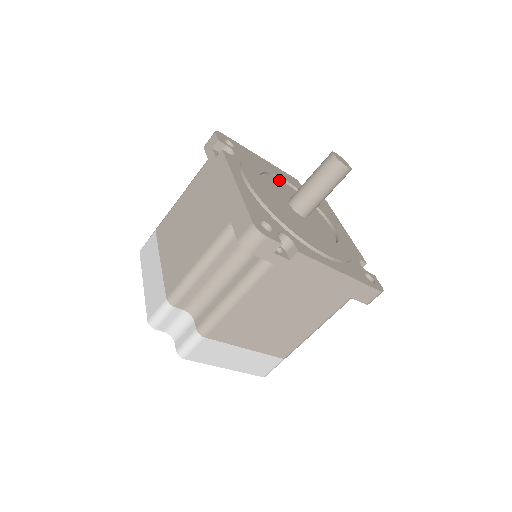
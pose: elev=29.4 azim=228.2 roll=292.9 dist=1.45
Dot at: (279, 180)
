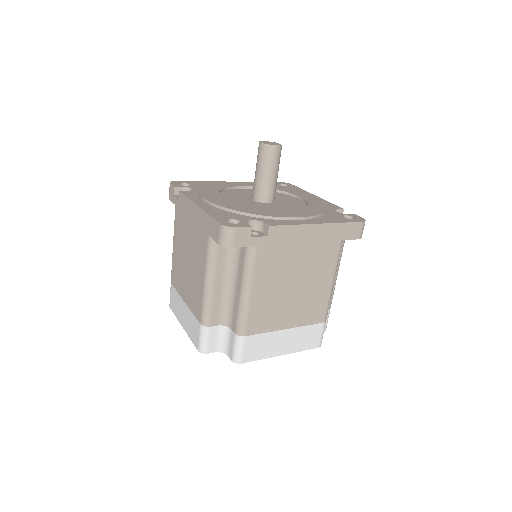
Dot at: (239, 189)
